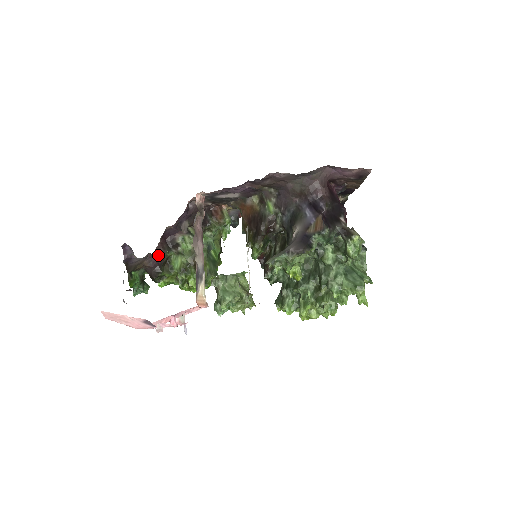
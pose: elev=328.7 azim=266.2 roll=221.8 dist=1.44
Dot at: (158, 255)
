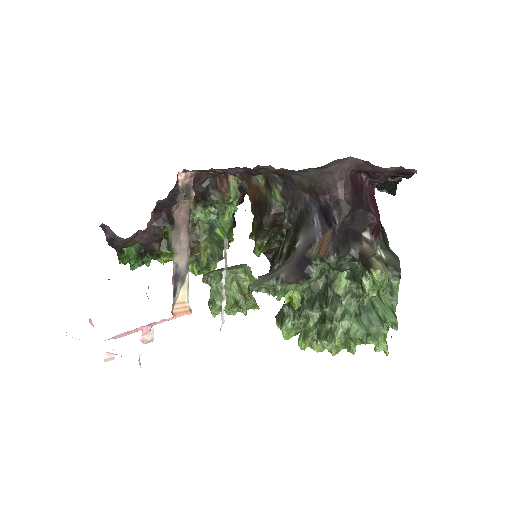
Dot at: (151, 231)
